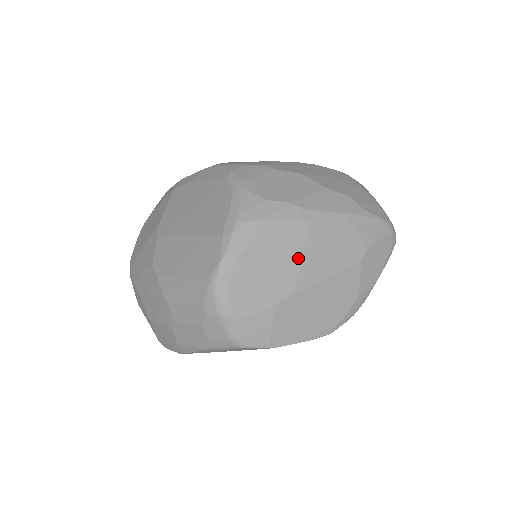
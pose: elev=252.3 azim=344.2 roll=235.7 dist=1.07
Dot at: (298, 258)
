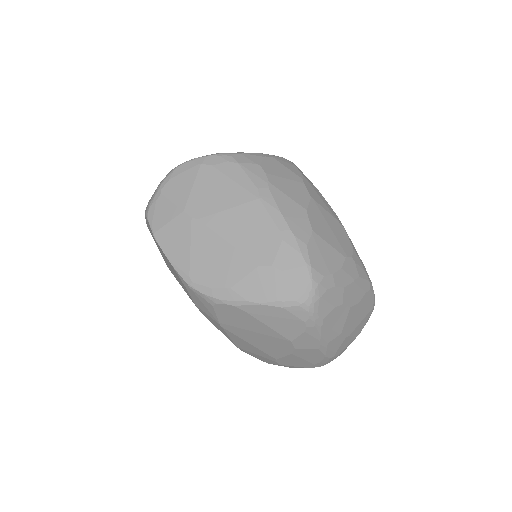
Dot at: (227, 206)
